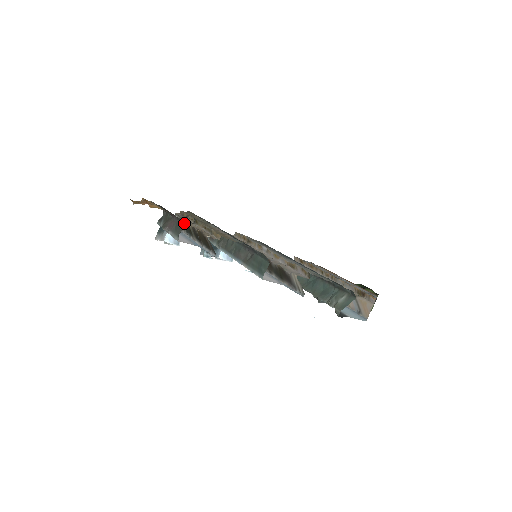
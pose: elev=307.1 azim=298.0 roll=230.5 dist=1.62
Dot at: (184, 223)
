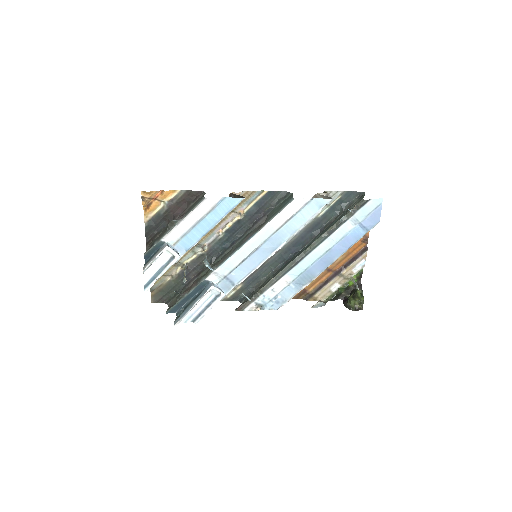
Dot at: occluded
